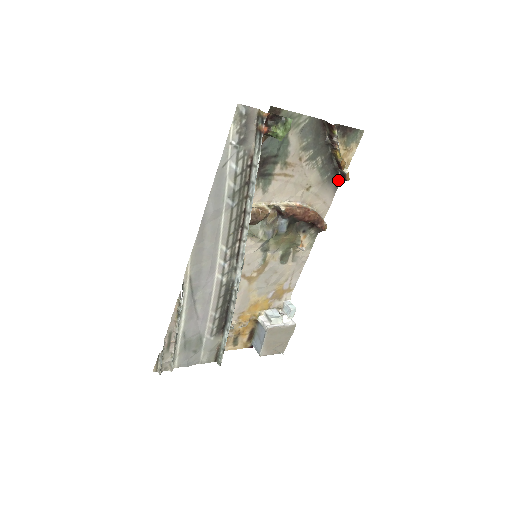
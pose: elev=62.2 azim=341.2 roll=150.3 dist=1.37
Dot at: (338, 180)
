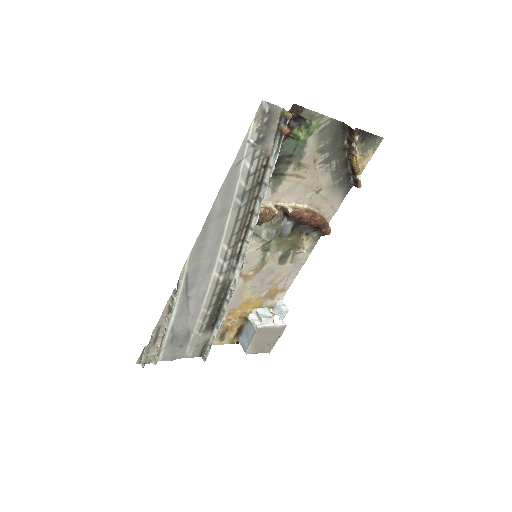
Dot at: (349, 185)
